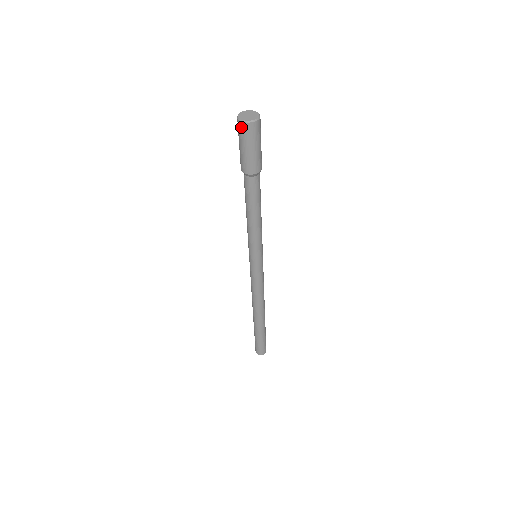
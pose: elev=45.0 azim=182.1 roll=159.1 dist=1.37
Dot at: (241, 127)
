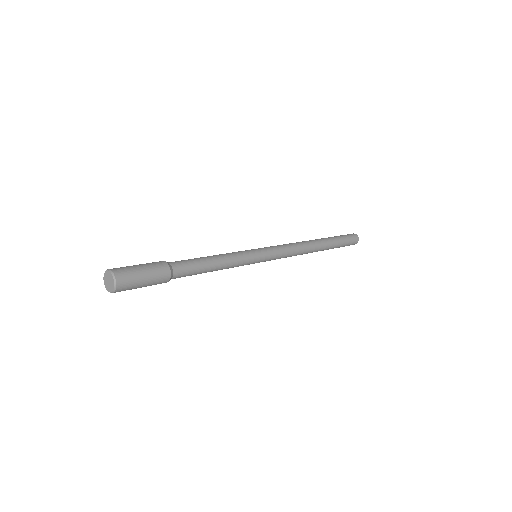
Dot at: occluded
